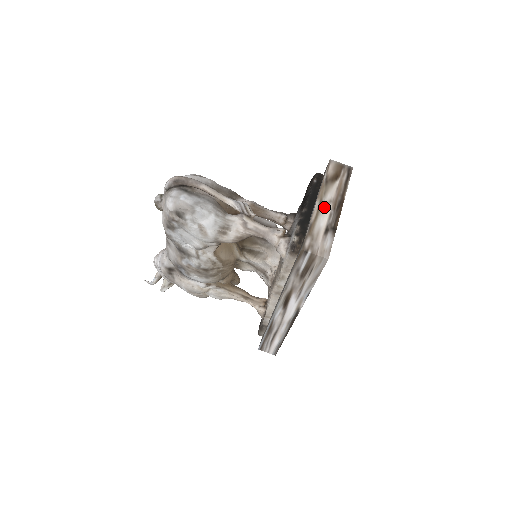
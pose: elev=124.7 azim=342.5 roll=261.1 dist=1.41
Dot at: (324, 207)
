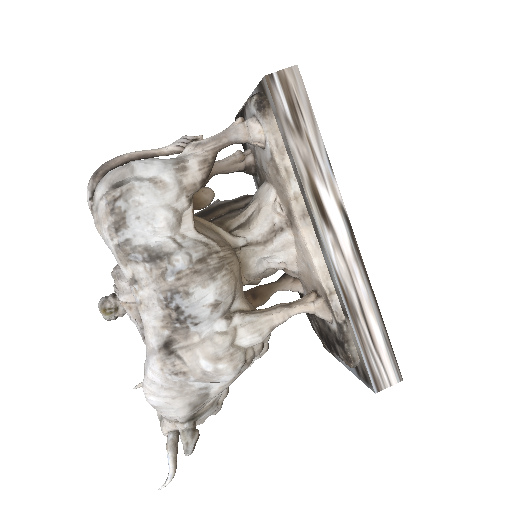
Dot at: occluded
